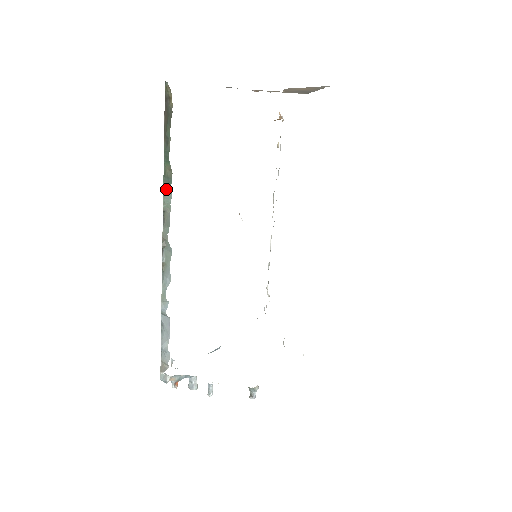
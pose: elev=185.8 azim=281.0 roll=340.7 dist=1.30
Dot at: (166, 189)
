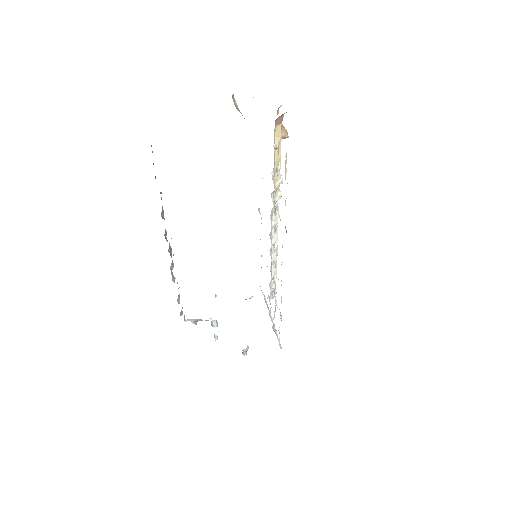
Dot at: occluded
